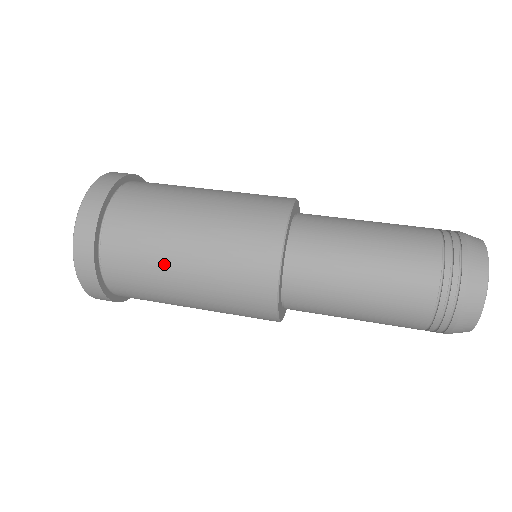
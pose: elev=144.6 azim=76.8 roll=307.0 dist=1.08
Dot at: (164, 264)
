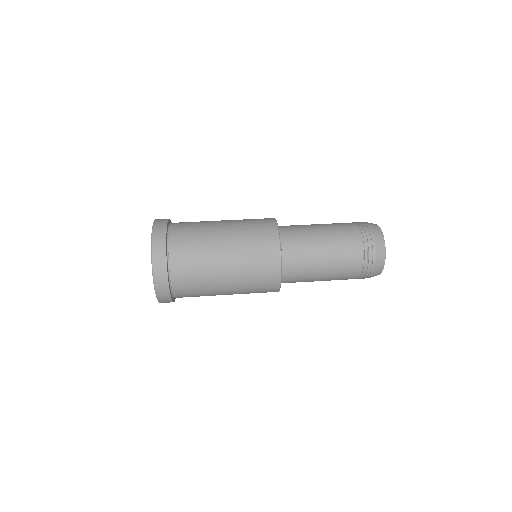
Dot at: (210, 235)
